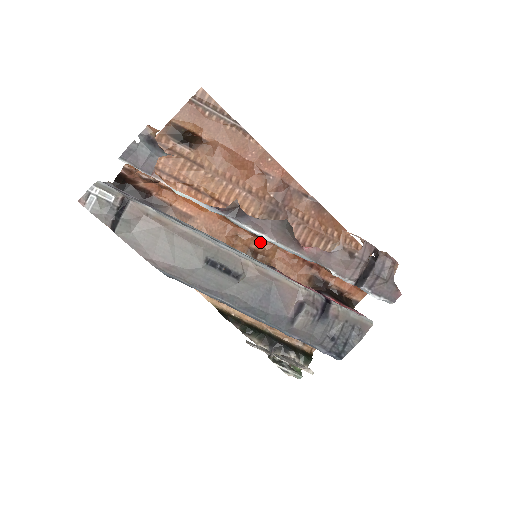
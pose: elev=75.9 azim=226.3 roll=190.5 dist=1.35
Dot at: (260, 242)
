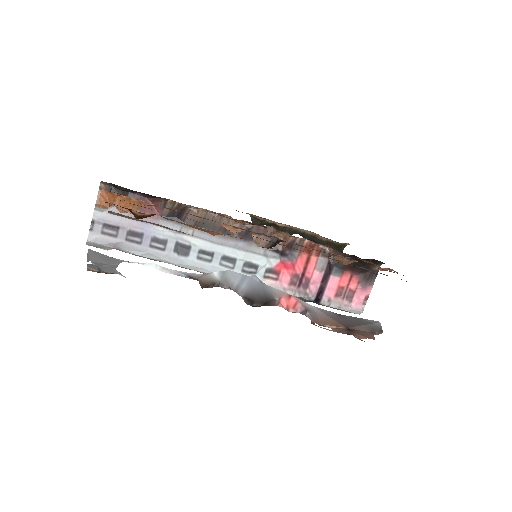
Dot at: occluded
